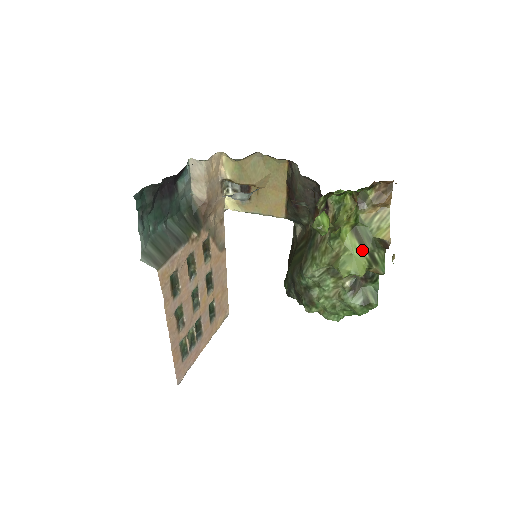
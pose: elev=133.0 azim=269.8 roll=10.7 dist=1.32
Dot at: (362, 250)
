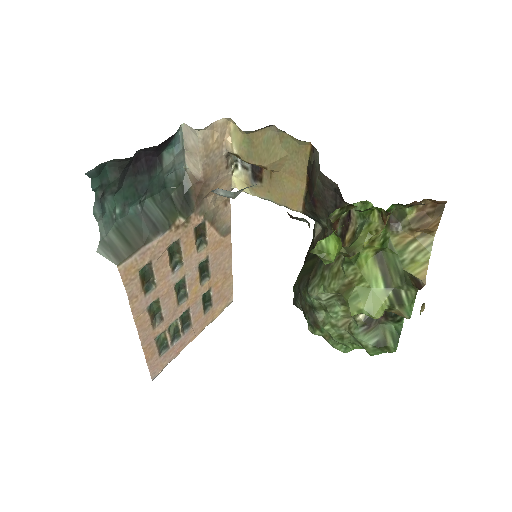
Dot at: (385, 284)
